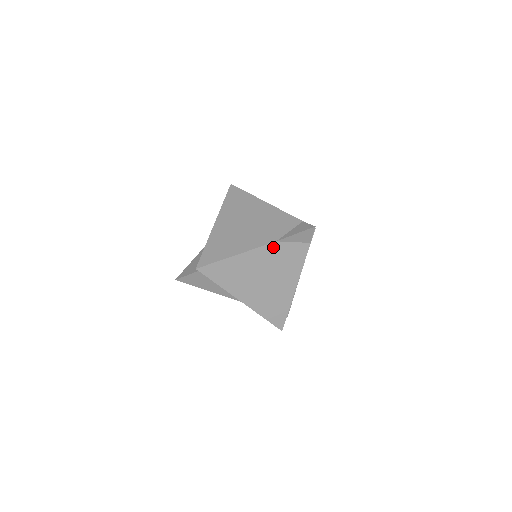
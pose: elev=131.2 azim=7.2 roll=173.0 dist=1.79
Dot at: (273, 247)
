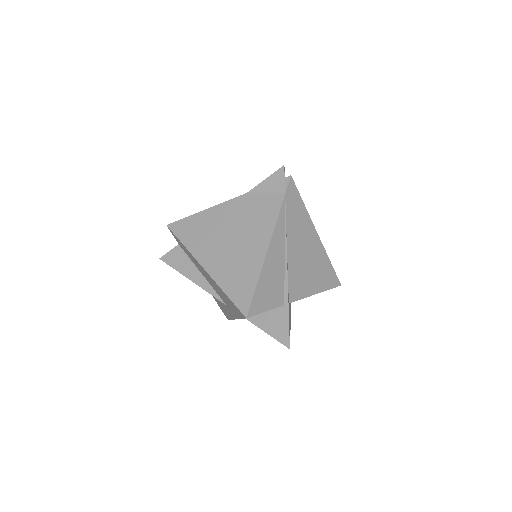
Dot at: (243, 200)
